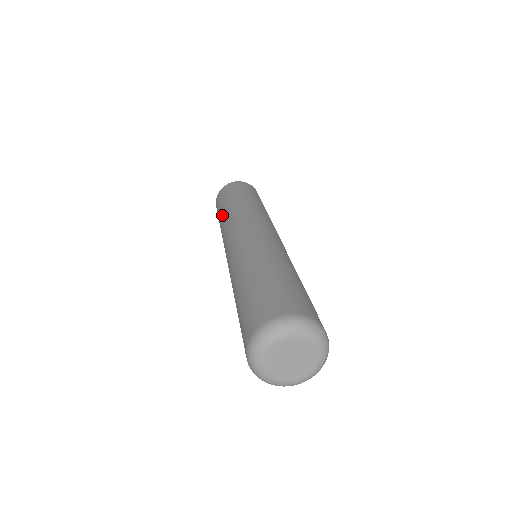
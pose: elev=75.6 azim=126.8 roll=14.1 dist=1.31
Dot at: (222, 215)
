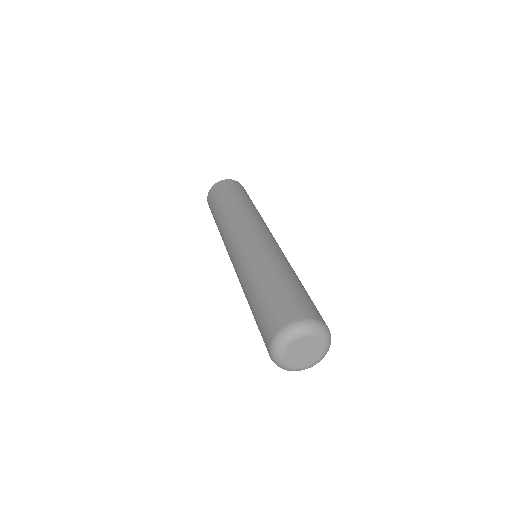
Dot at: (217, 221)
